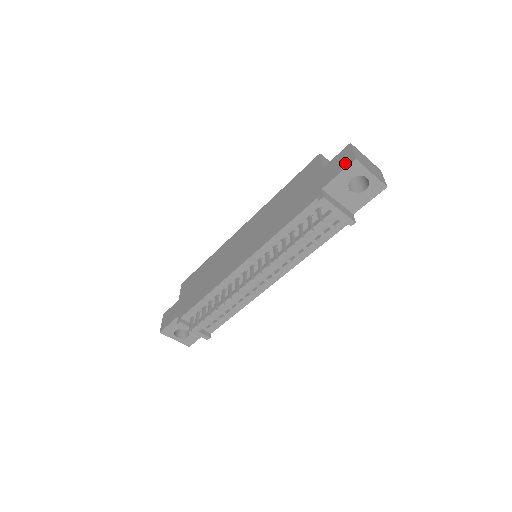
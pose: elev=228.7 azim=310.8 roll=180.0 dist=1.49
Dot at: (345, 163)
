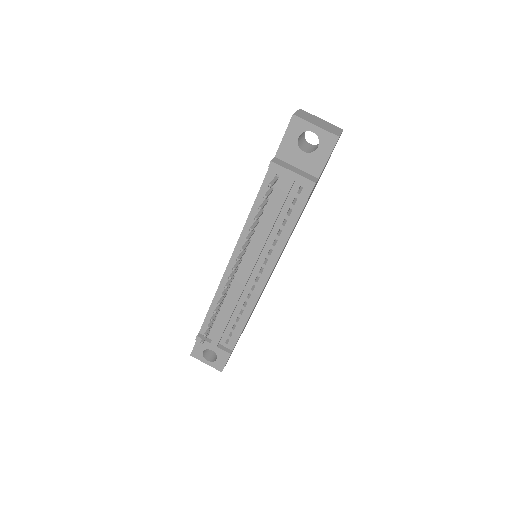
Dot at: (289, 124)
